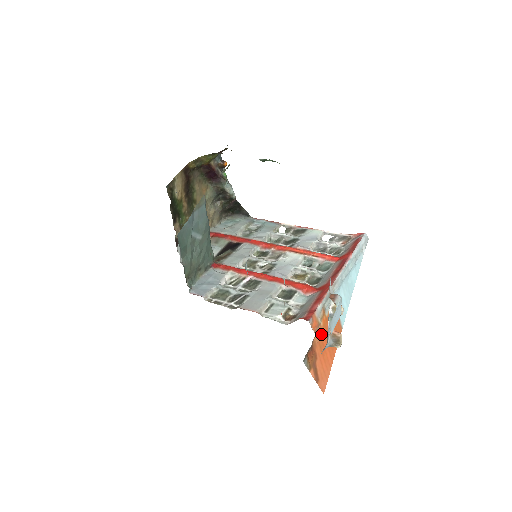
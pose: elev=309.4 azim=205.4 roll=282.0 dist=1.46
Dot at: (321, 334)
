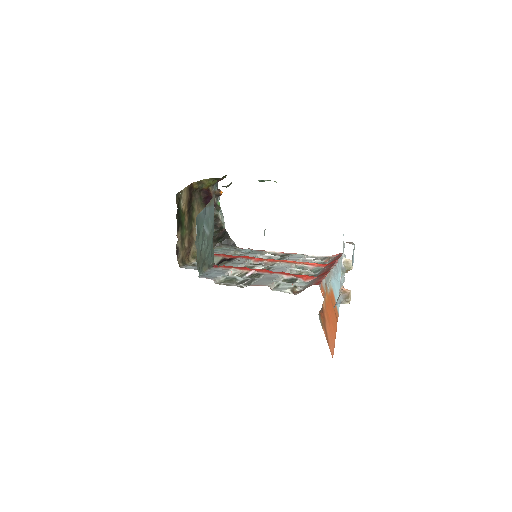
Dot at: (326, 305)
